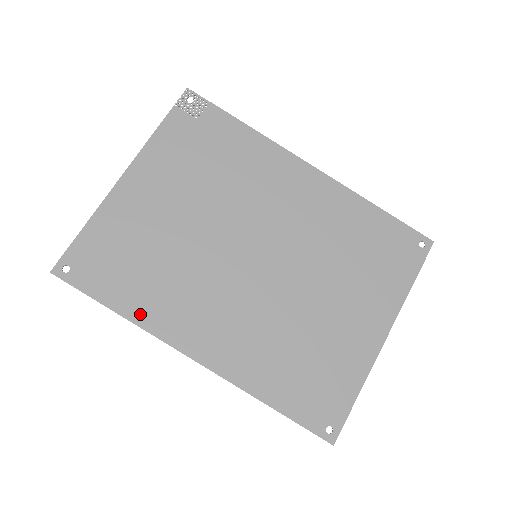
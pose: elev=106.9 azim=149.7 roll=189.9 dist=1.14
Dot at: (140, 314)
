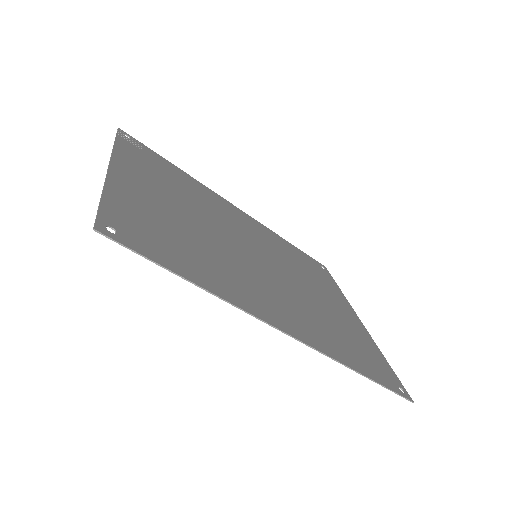
Dot at: (217, 288)
